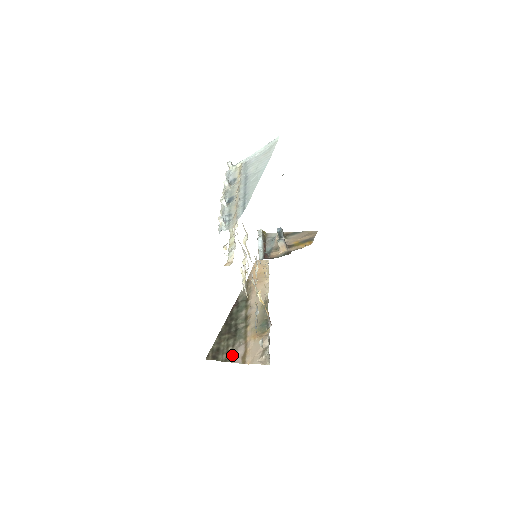
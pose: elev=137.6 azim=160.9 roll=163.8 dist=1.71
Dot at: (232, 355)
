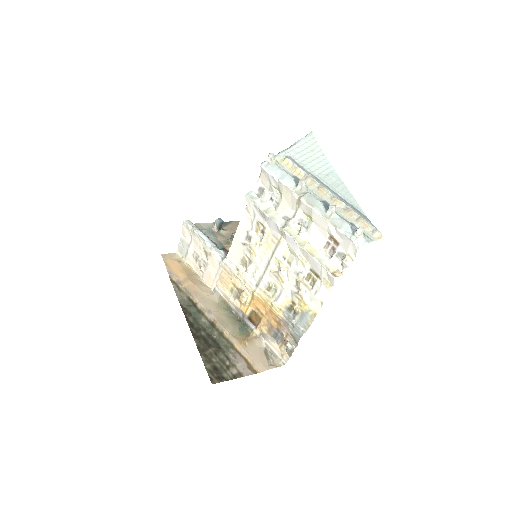
Dot at: (236, 369)
